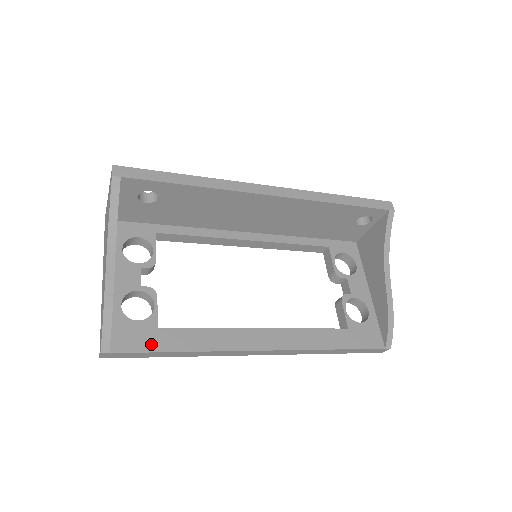
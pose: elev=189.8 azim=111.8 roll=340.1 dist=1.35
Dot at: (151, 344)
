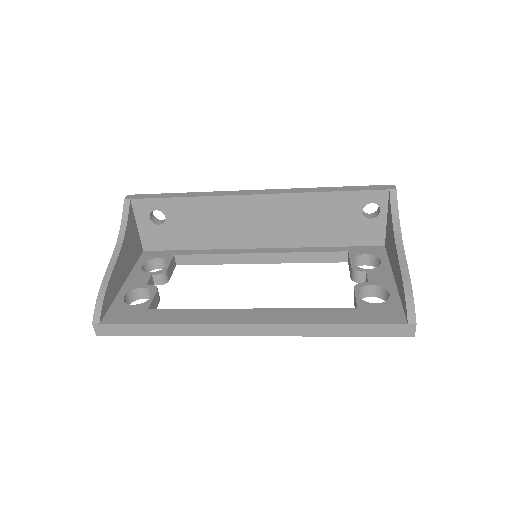
Dot at: (137, 319)
